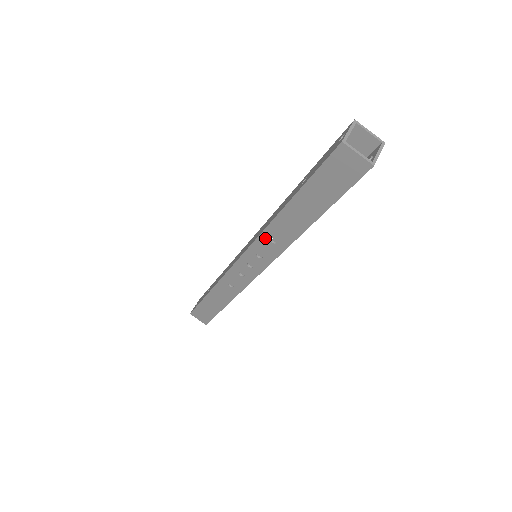
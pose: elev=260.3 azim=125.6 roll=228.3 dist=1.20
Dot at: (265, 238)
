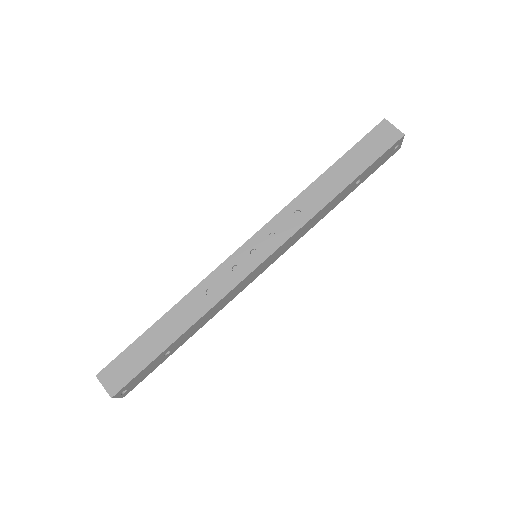
Dot at: (289, 211)
